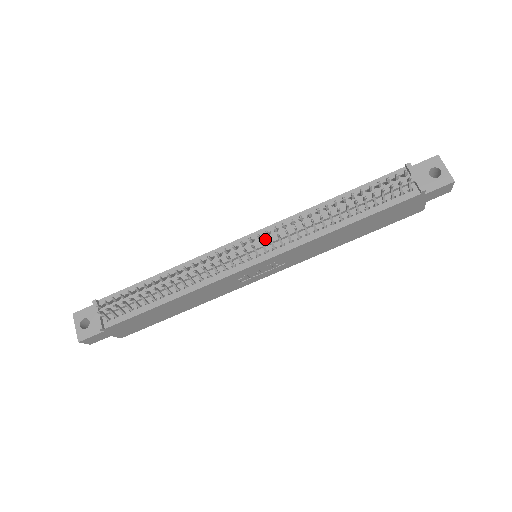
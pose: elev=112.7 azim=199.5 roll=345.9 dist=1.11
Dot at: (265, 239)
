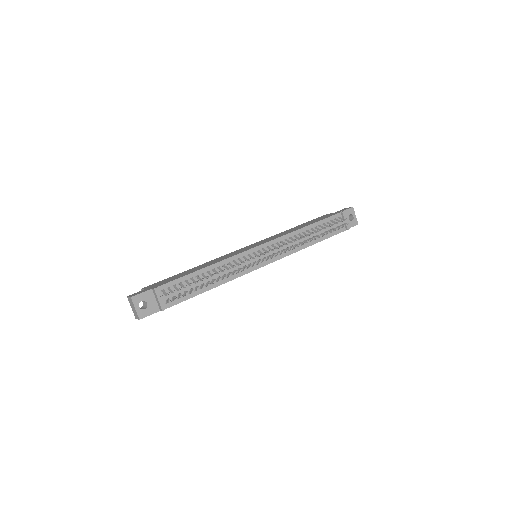
Dot at: occluded
